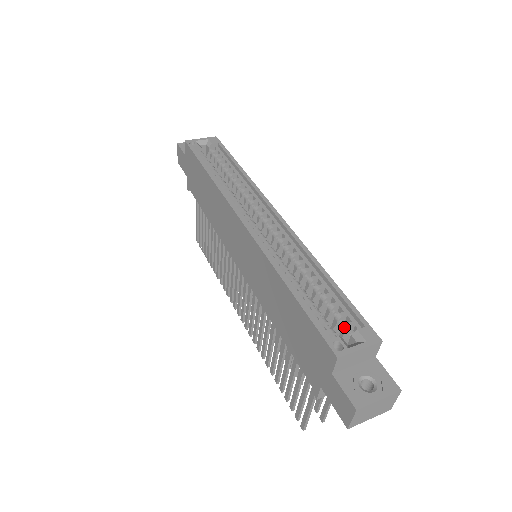
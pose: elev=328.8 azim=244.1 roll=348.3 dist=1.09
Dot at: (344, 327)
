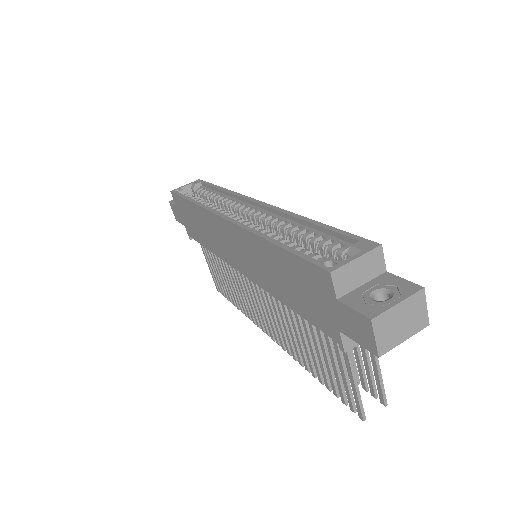
Dot at: (339, 253)
